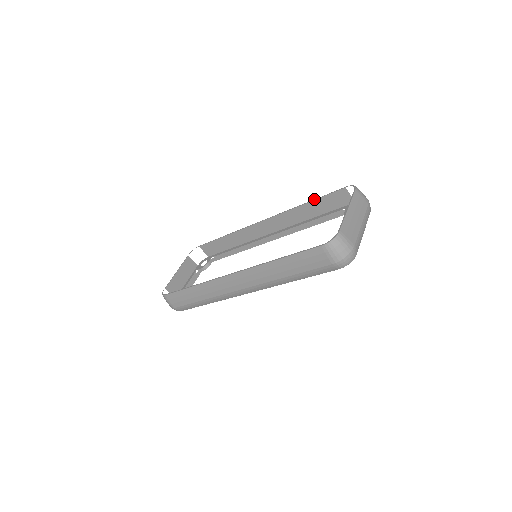
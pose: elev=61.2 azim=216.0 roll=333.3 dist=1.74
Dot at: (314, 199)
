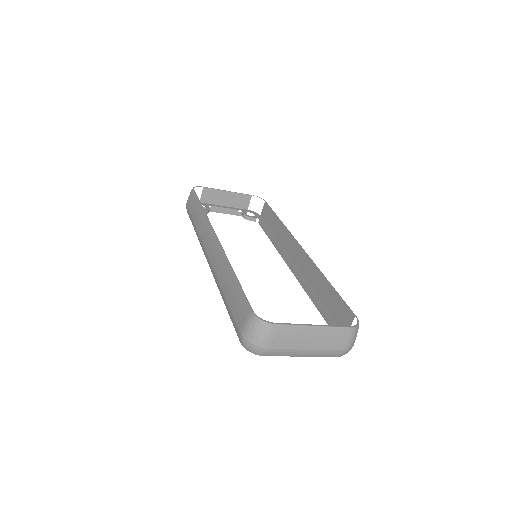
Dot at: occluded
